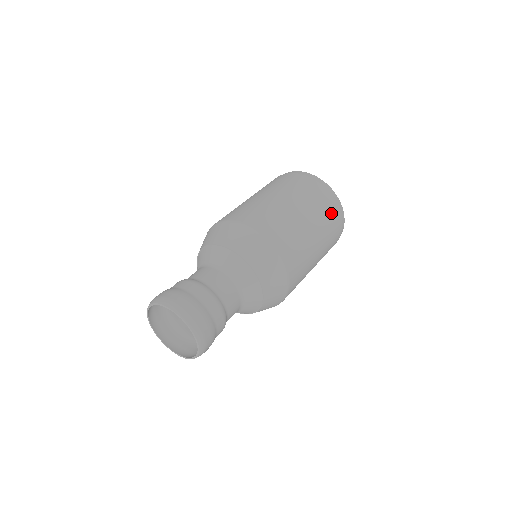
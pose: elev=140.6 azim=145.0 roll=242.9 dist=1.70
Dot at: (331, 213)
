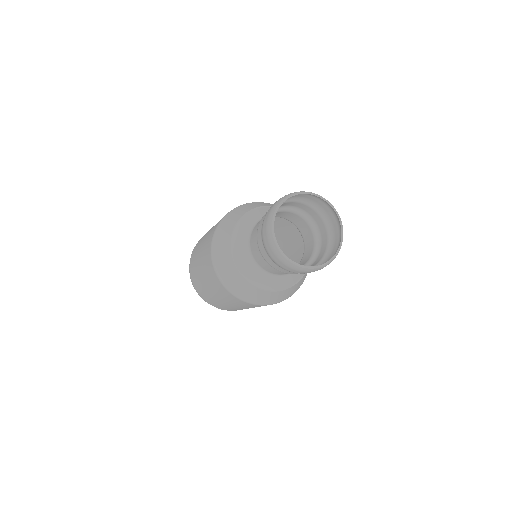
Dot at: occluded
